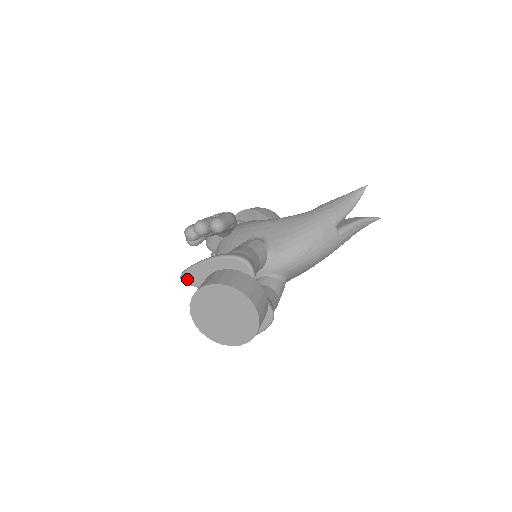
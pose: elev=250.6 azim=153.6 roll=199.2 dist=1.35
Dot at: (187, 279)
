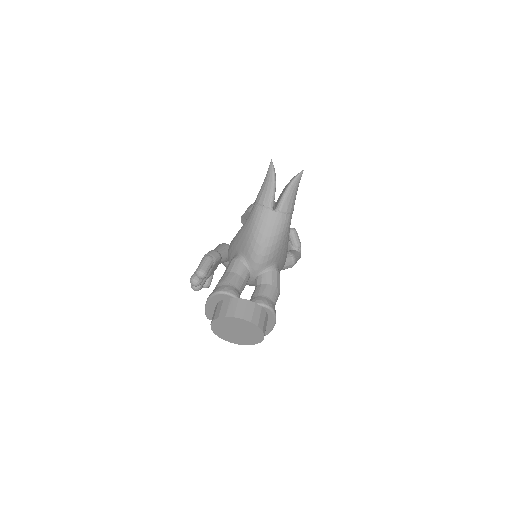
Dot at: (211, 318)
